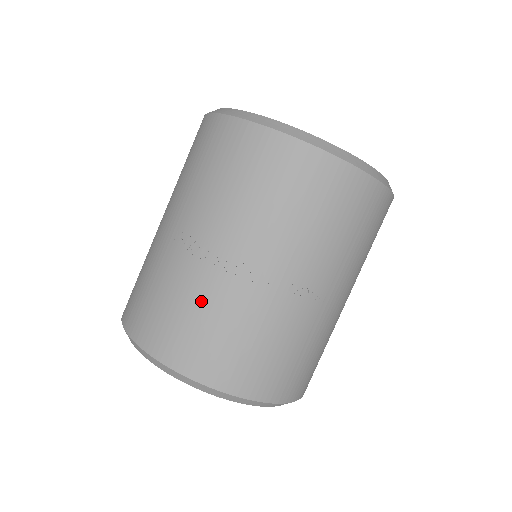
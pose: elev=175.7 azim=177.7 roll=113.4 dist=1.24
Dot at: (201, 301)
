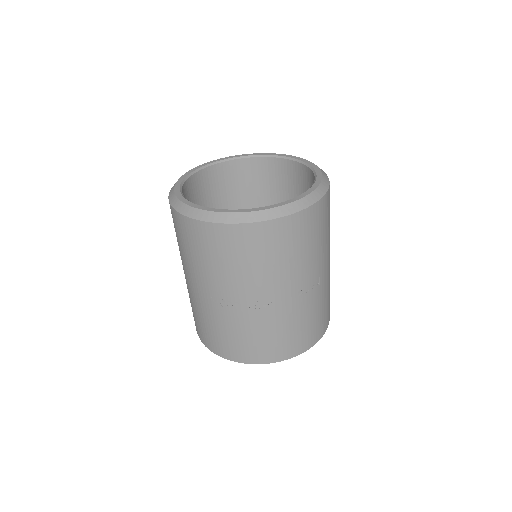
Dot at: (252, 329)
